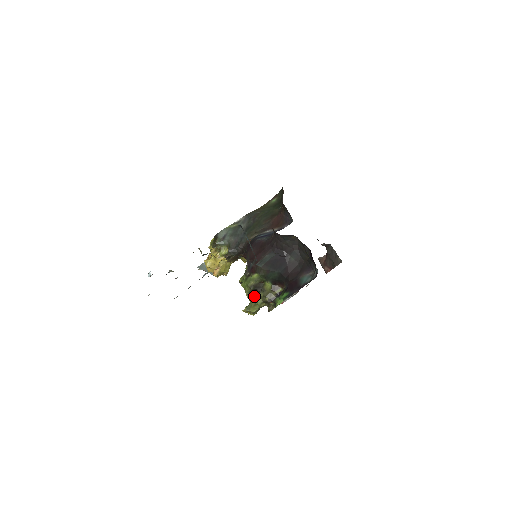
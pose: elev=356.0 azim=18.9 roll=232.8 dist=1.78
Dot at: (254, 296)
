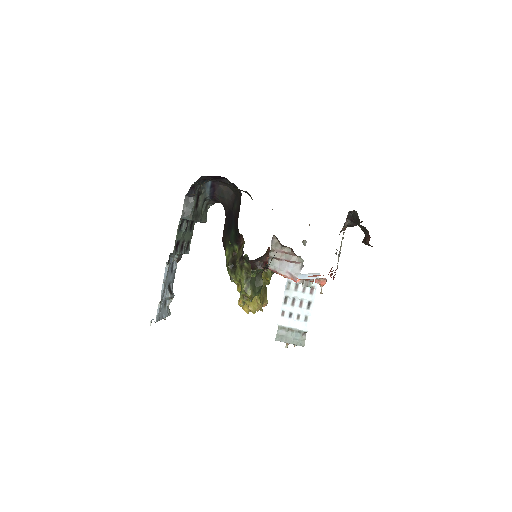
Dot at: (235, 272)
